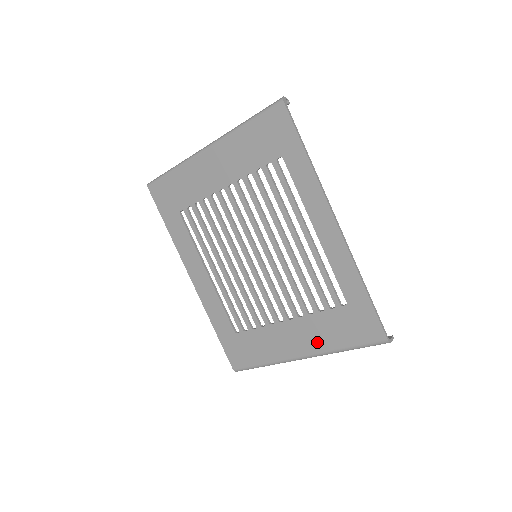
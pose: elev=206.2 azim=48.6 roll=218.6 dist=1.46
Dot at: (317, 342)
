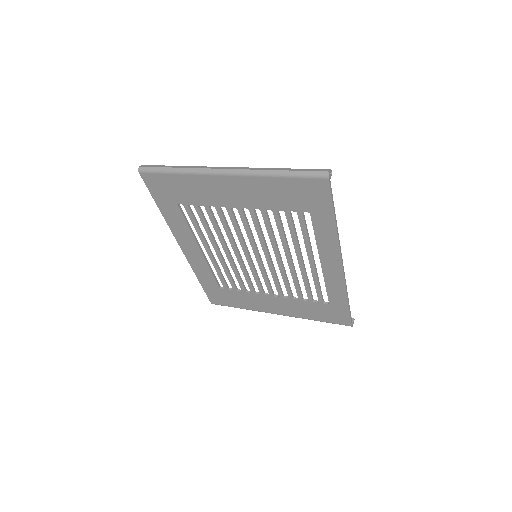
Dot at: (294, 312)
